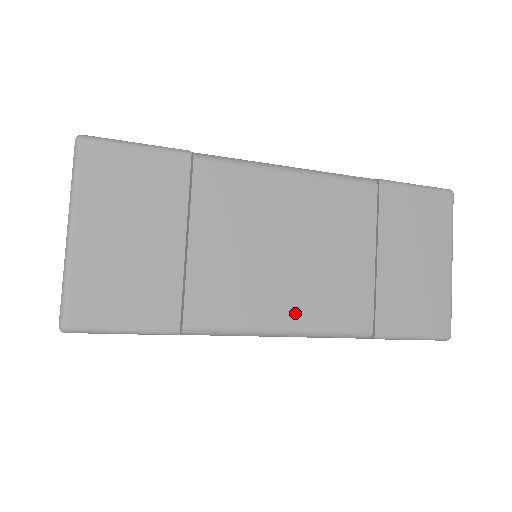
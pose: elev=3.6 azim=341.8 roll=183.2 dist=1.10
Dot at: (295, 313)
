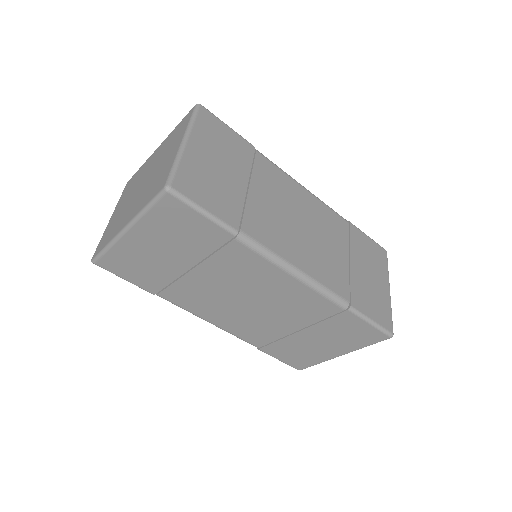
Dot at: (305, 263)
